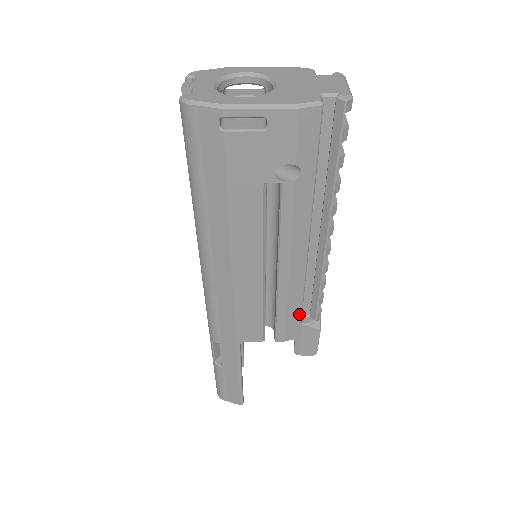
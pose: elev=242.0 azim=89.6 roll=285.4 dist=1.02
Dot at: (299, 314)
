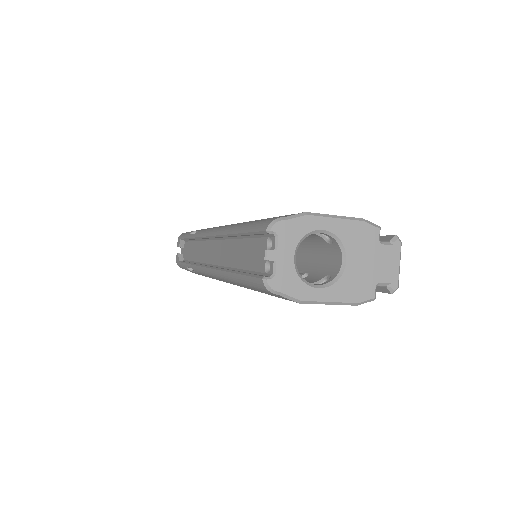
Dot at: occluded
